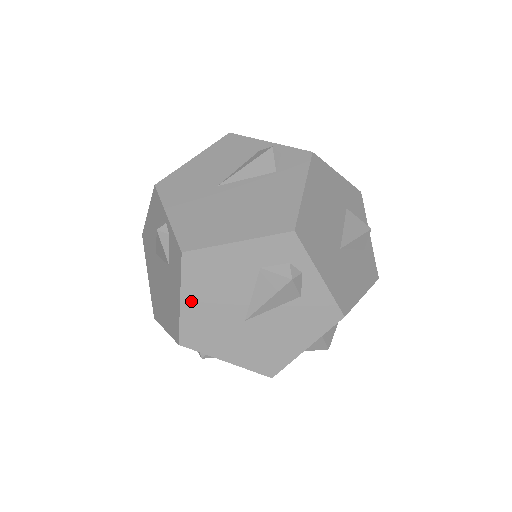
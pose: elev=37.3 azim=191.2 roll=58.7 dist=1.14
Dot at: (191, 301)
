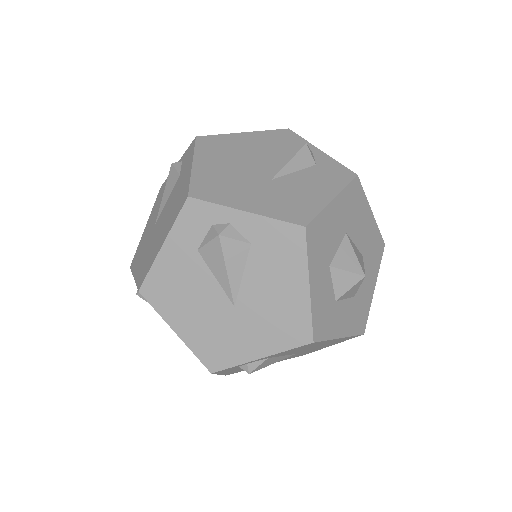
Dot at: (182, 326)
